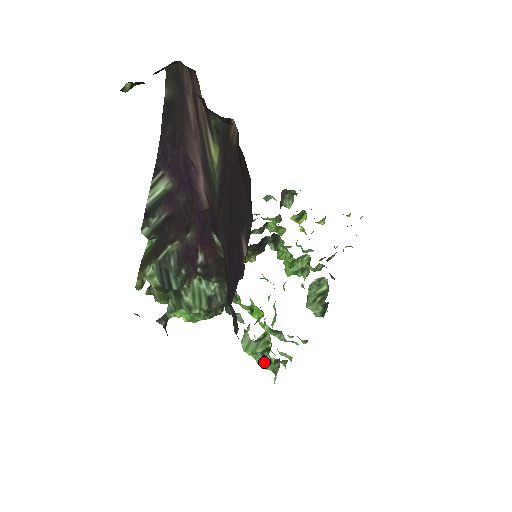
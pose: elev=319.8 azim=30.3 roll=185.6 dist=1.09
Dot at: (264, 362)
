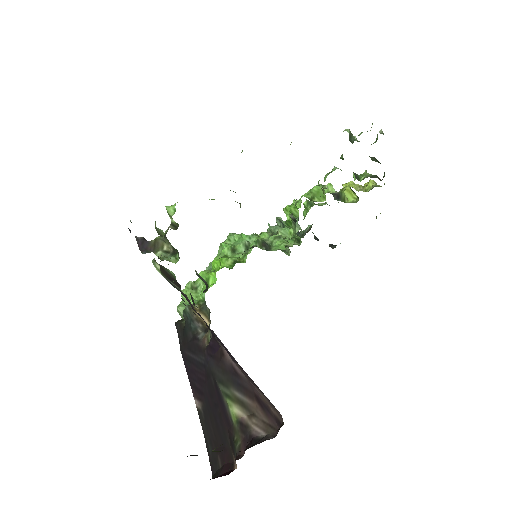
Dot at: occluded
